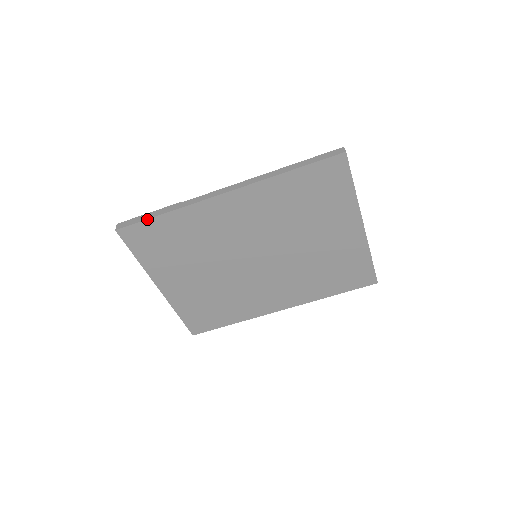
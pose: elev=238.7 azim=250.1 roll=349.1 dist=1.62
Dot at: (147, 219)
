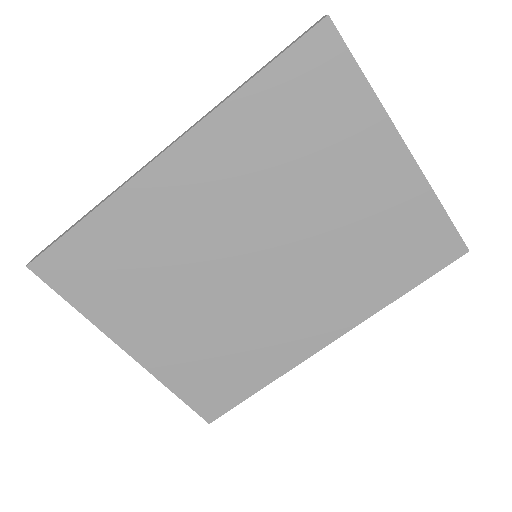
Dot at: (65, 233)
